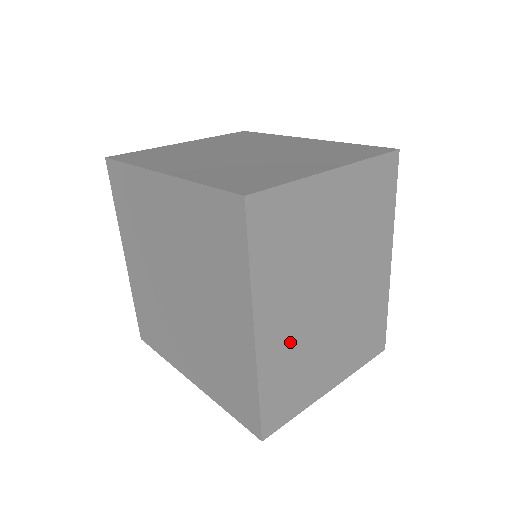
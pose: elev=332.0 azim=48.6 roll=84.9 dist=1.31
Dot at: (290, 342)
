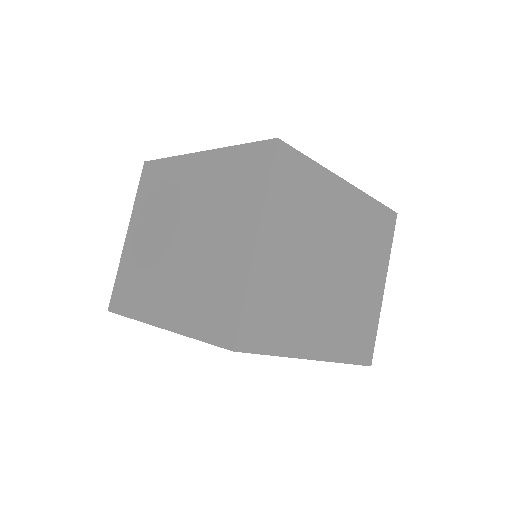
Dot at: occluded
